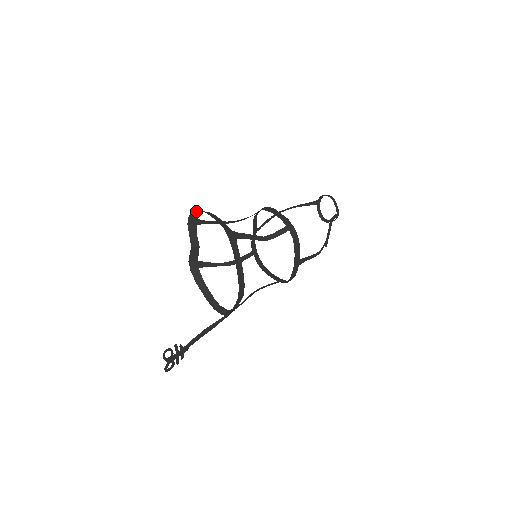
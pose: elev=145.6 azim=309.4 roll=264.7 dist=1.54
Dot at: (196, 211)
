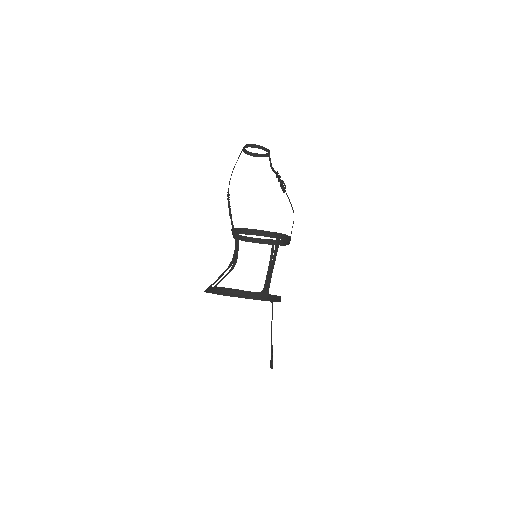
Dot at: (214, 292)
